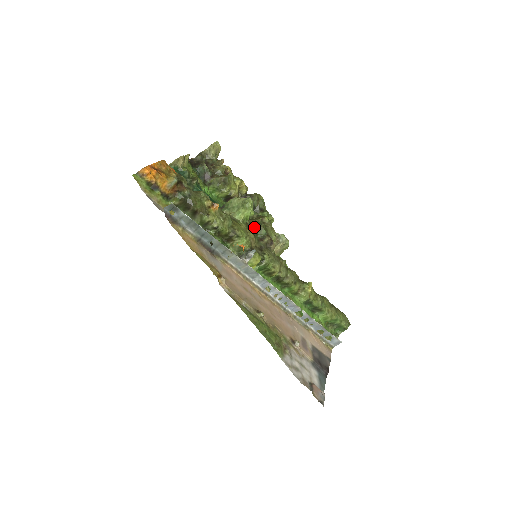
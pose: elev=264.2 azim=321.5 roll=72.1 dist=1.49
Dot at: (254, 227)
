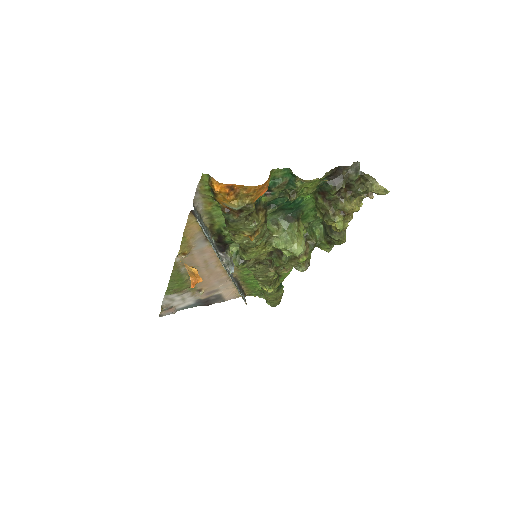
Dot at: (282, 253)
